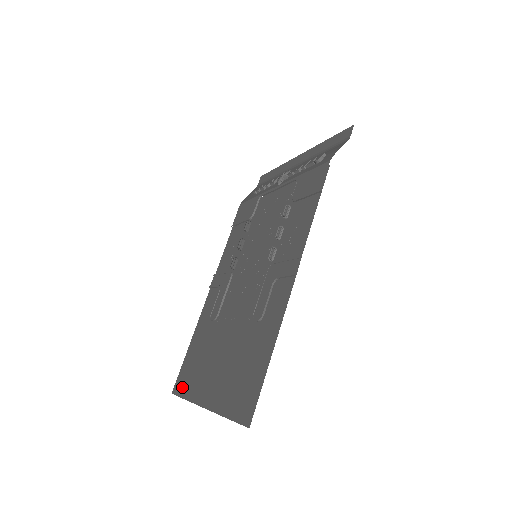
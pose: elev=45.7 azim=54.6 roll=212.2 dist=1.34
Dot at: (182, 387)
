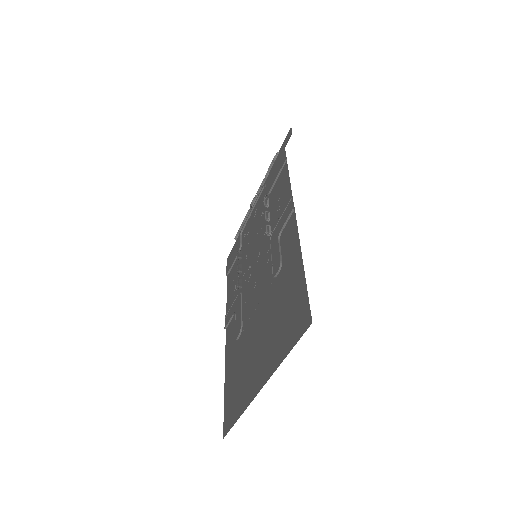
Dot at: (232, 416)
